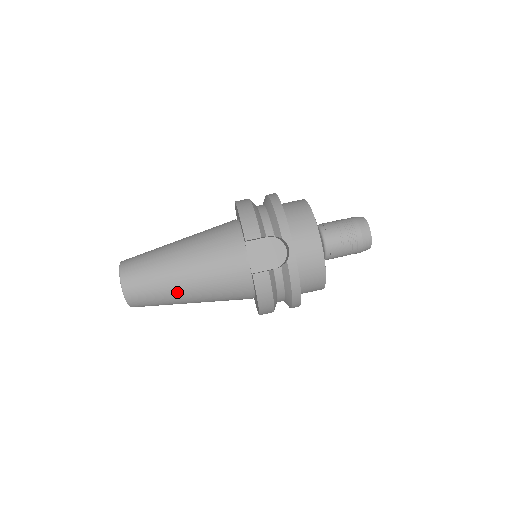
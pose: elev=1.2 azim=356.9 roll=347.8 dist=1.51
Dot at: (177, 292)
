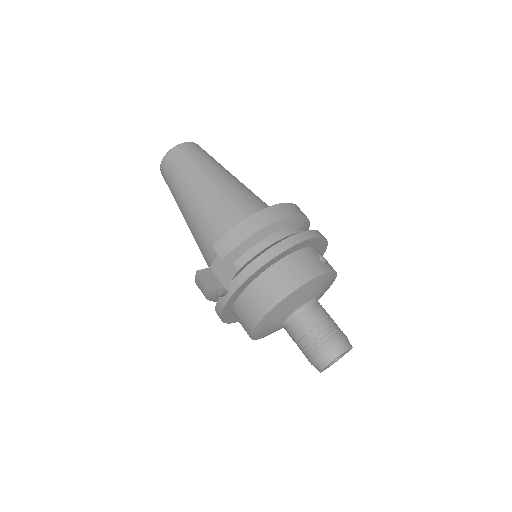
Dot at: (180, 209)
